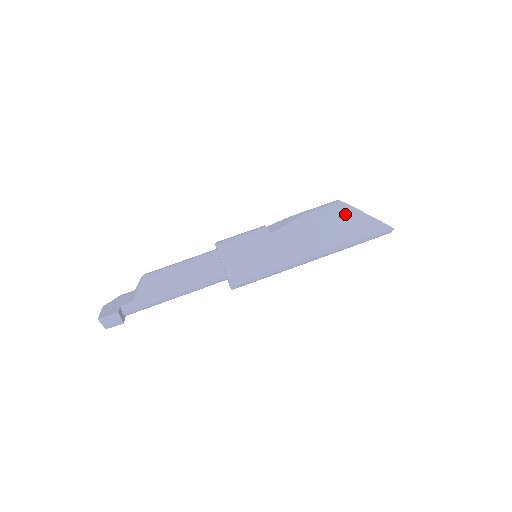
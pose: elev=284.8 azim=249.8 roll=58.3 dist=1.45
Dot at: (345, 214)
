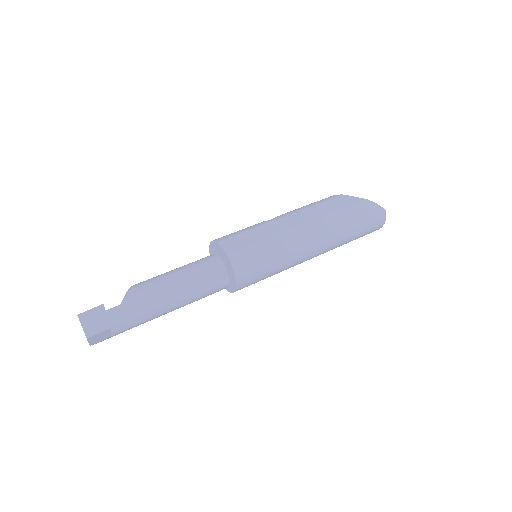
Dot at: (334, 199)
